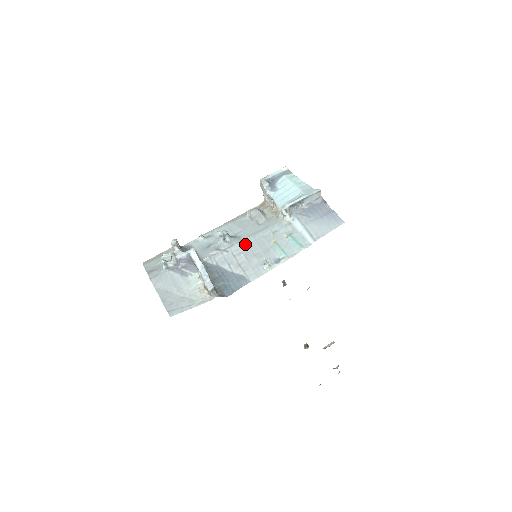
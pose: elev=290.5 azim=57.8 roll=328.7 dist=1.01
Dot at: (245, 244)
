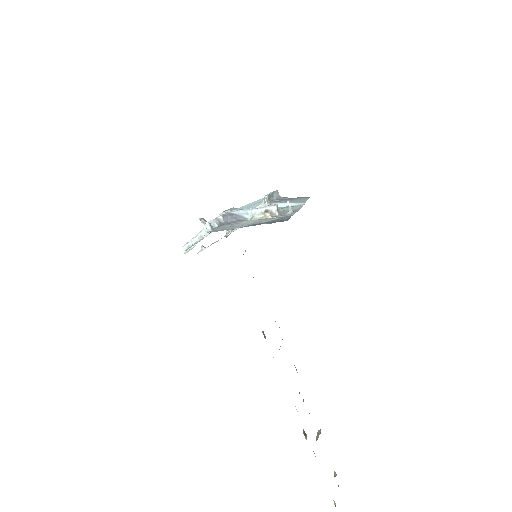
Dot at: occluded
